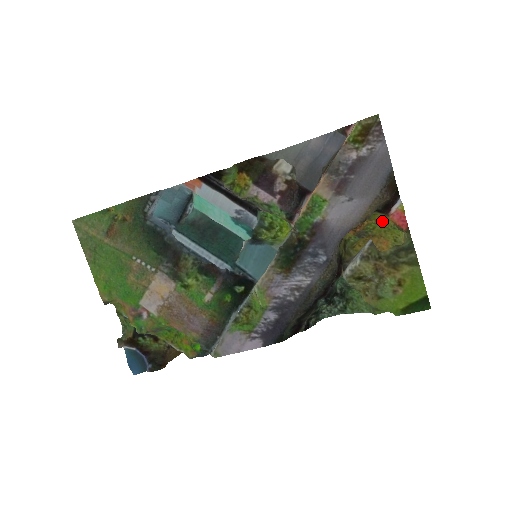
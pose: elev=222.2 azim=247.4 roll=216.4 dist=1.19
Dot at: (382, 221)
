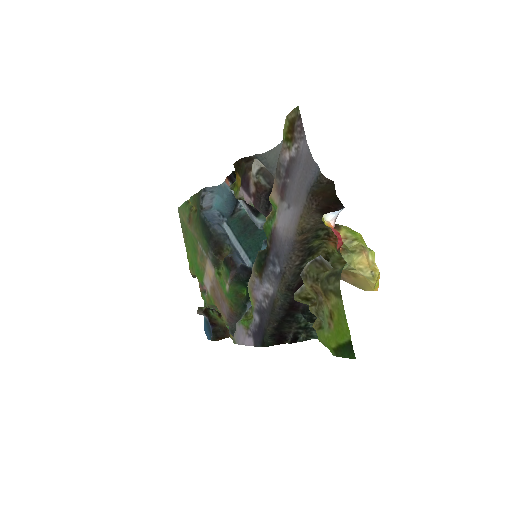
Dot at: occluded
